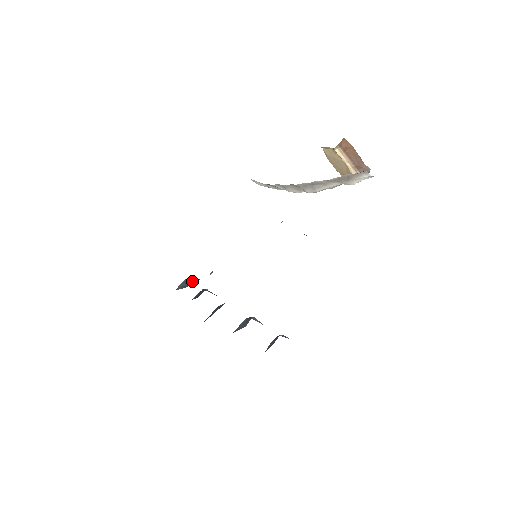
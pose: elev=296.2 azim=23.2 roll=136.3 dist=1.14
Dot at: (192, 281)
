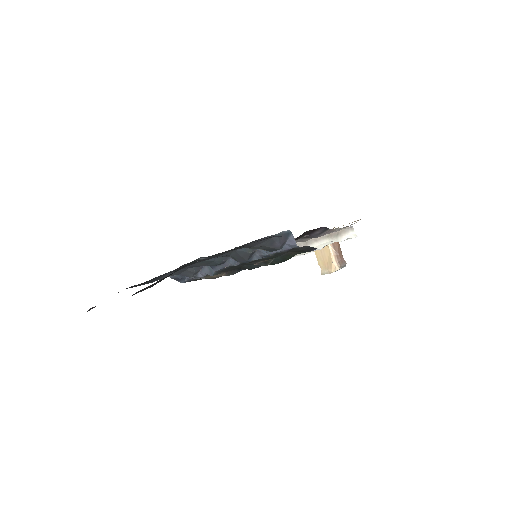
Dot at: (185, 277)
